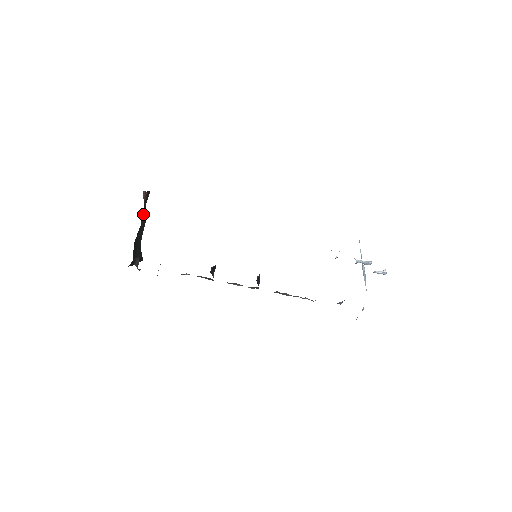
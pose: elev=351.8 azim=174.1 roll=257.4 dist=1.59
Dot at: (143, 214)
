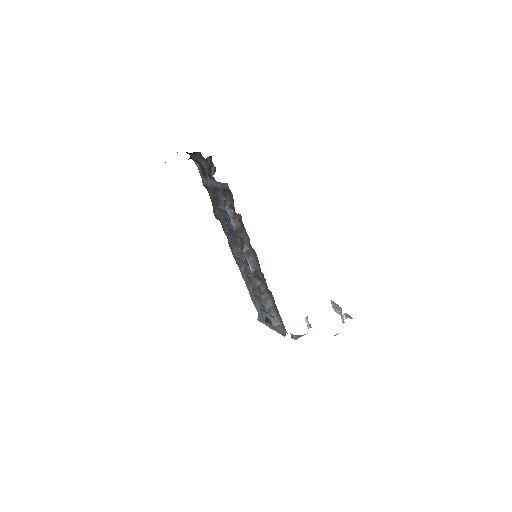
Dot at: (187, 152)
